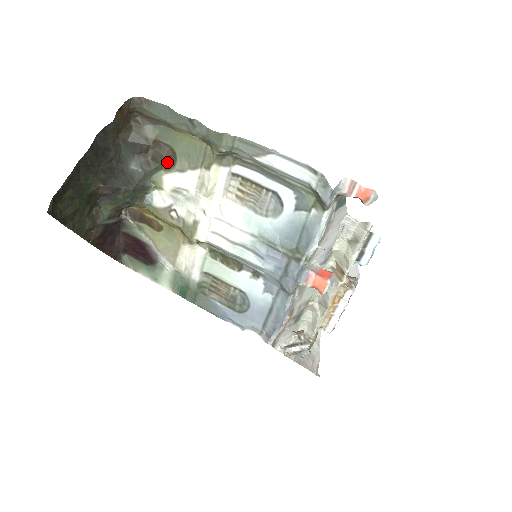
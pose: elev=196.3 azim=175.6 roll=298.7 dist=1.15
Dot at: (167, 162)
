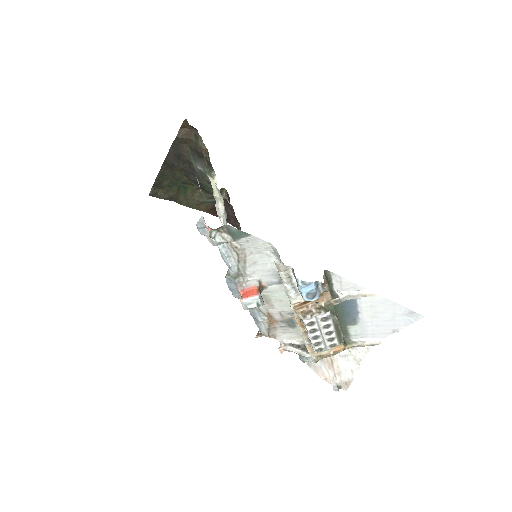
Dot at: occluded
